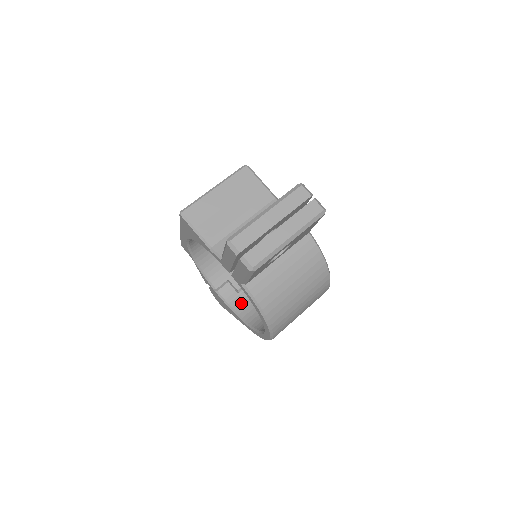
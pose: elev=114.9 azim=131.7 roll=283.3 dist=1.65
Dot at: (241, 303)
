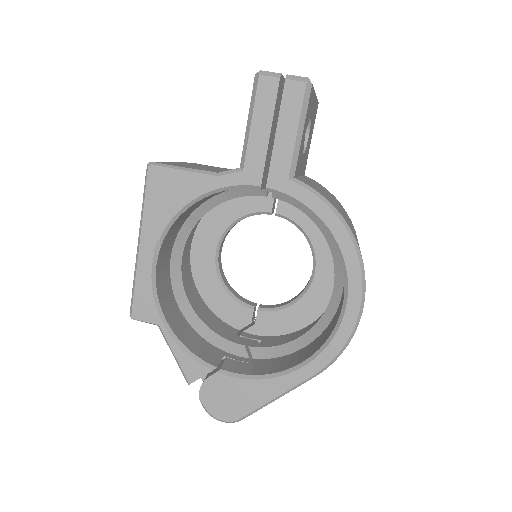
Dot at: (267, 366)
